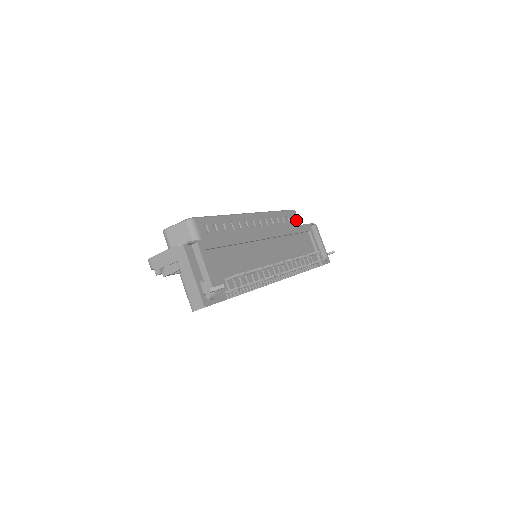
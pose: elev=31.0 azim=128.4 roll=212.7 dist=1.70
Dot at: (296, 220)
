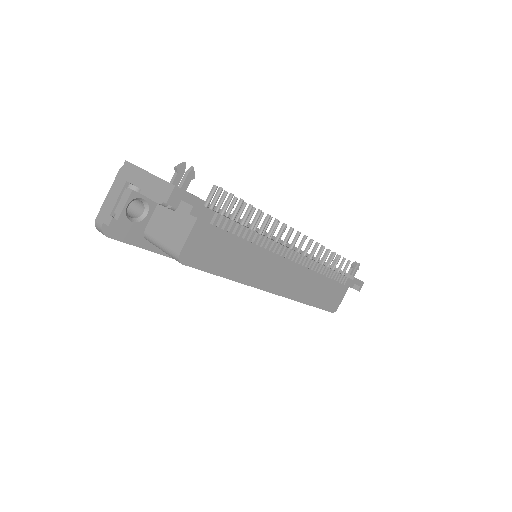
Dot at: occluded
